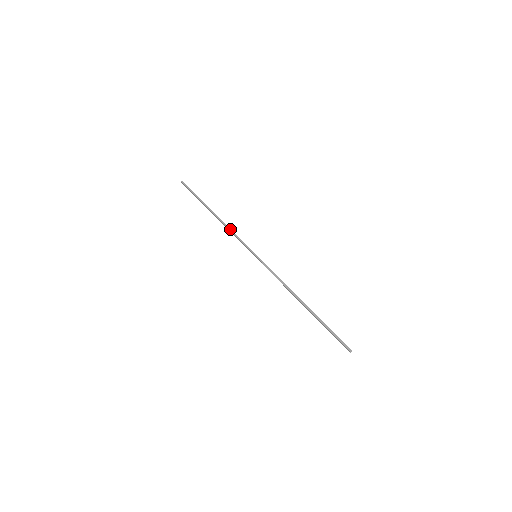
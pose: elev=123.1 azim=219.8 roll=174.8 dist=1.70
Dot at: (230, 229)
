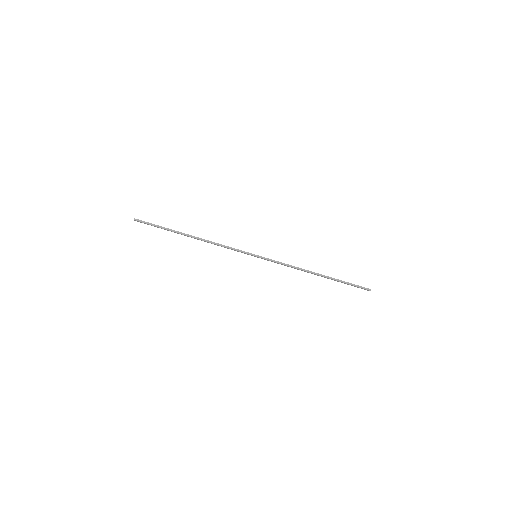
Dot at: (217, 245)
